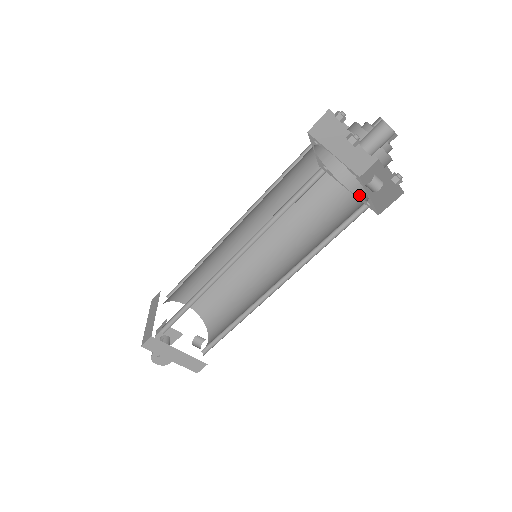
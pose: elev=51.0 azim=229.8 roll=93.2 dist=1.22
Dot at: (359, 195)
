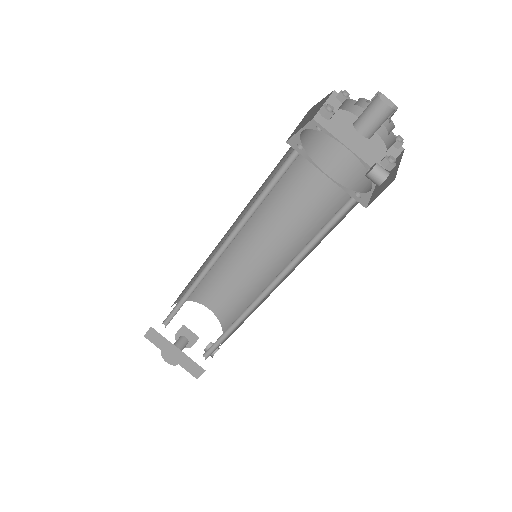
Dot at: (366, 191)
